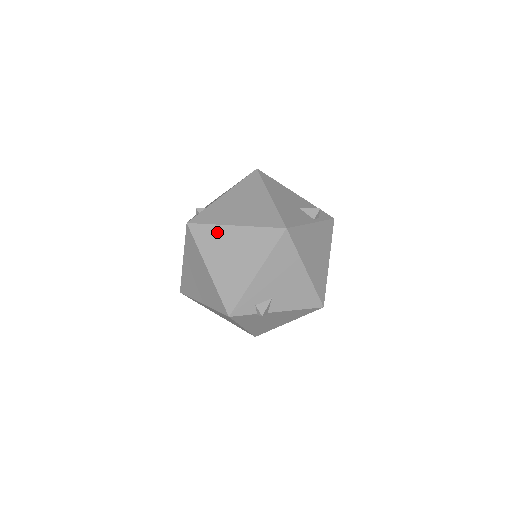
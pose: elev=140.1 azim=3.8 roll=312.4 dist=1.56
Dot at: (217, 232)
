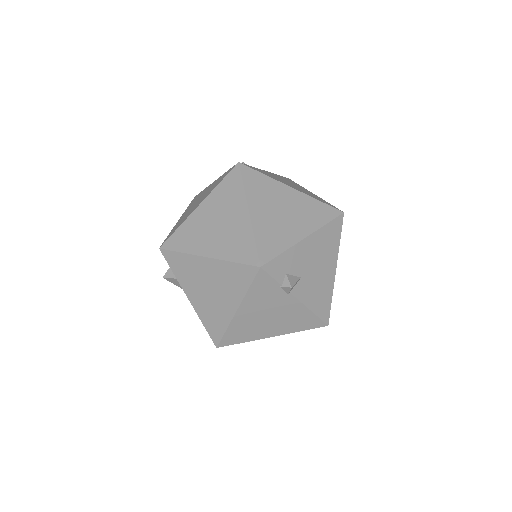
Dot at: (271, 184)
